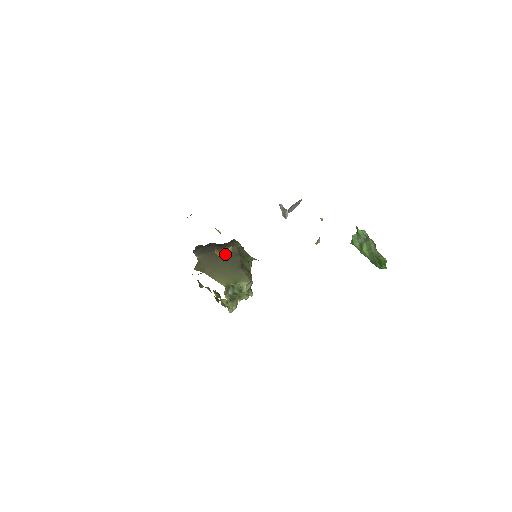
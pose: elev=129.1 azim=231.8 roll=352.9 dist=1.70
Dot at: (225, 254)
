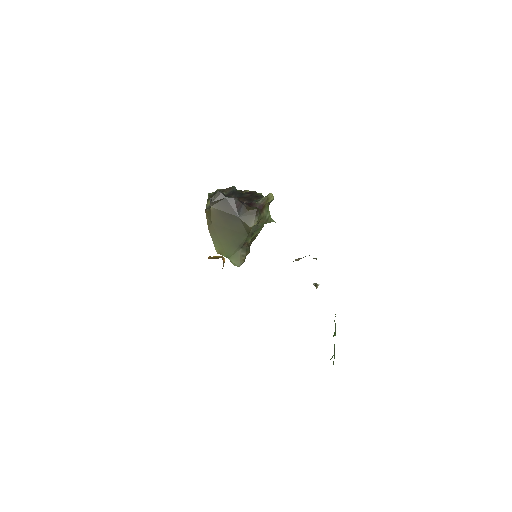
Dot at: occluded
